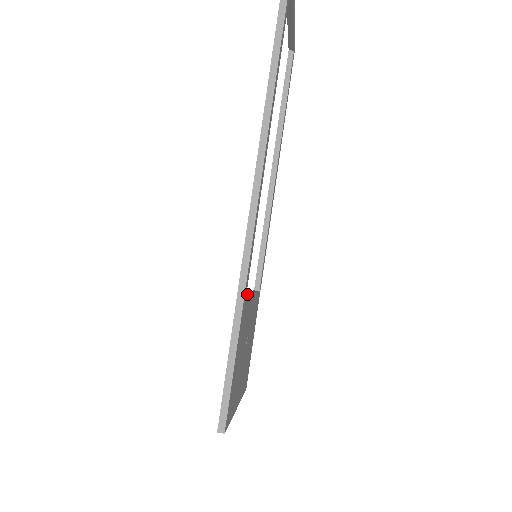
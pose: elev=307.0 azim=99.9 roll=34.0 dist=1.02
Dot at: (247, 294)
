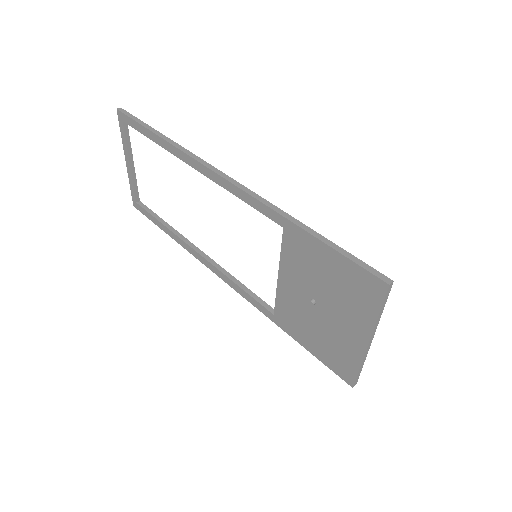
Dot at: occluded
